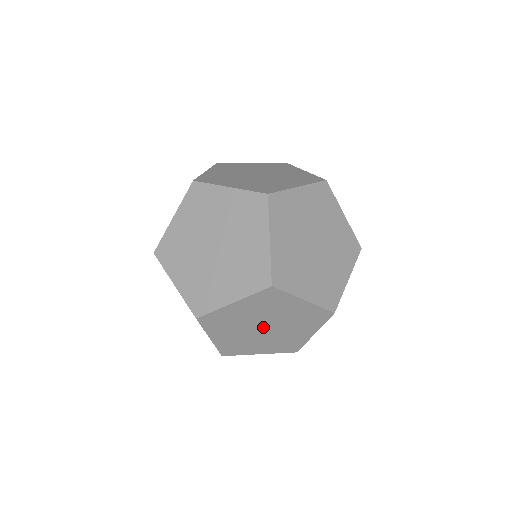
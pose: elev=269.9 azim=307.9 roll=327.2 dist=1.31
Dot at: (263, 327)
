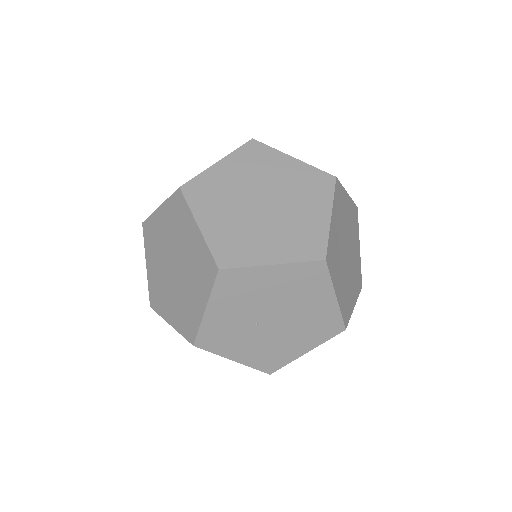
Dot at: (174, 266)
